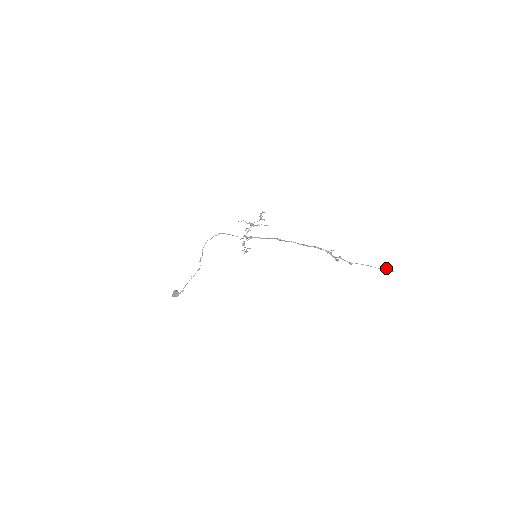
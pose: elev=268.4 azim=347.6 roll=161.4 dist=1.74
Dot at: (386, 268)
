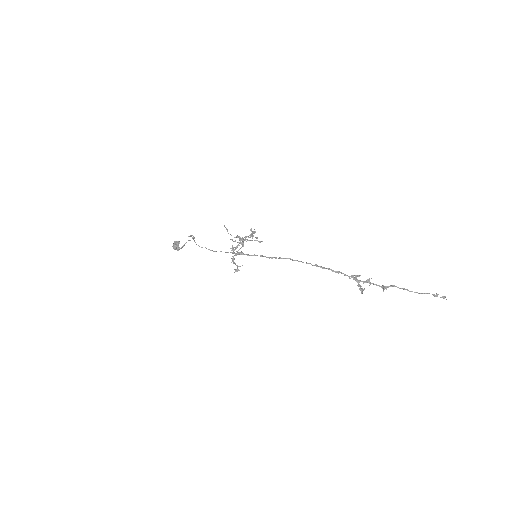
Dot at: (437, 294)
